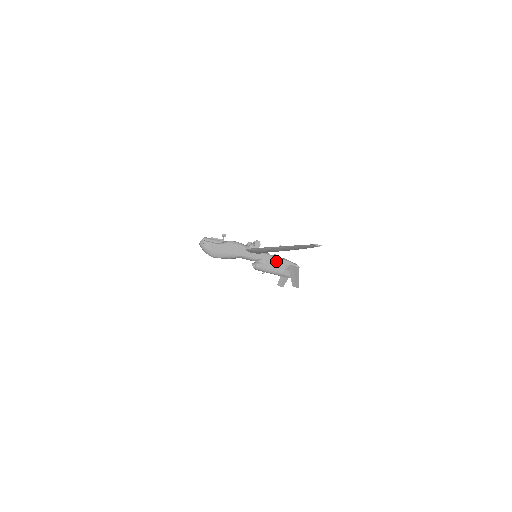
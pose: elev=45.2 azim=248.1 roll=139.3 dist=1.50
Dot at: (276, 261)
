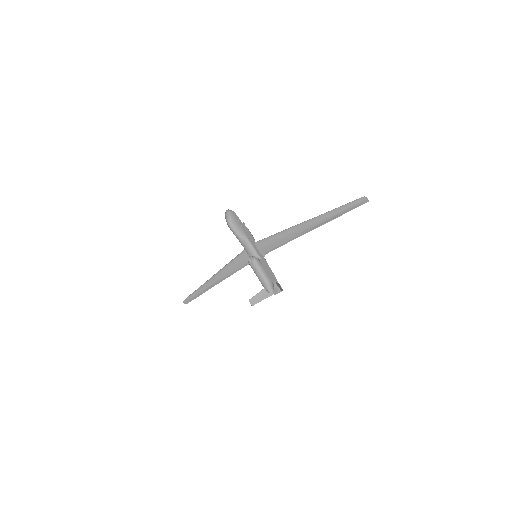
Dot at: (269, 270)
